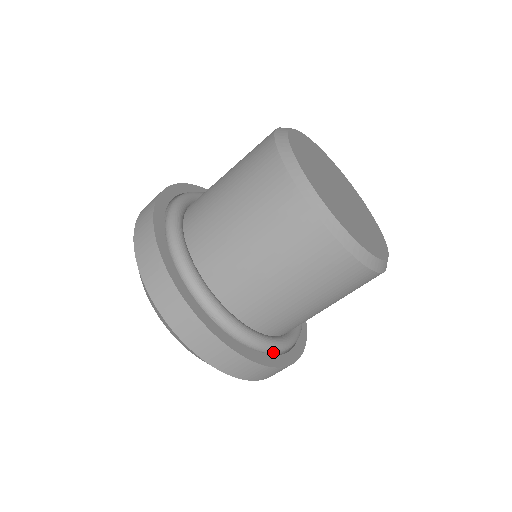
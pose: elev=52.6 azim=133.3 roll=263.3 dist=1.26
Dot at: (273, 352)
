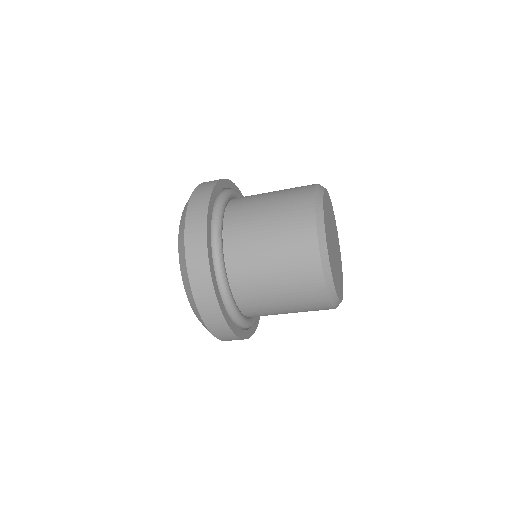
Dot at: occluded
